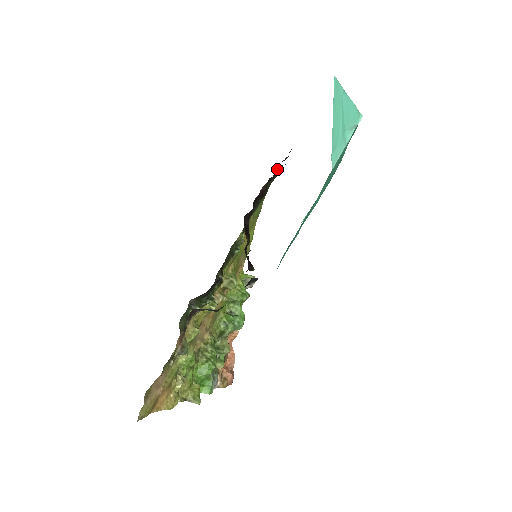
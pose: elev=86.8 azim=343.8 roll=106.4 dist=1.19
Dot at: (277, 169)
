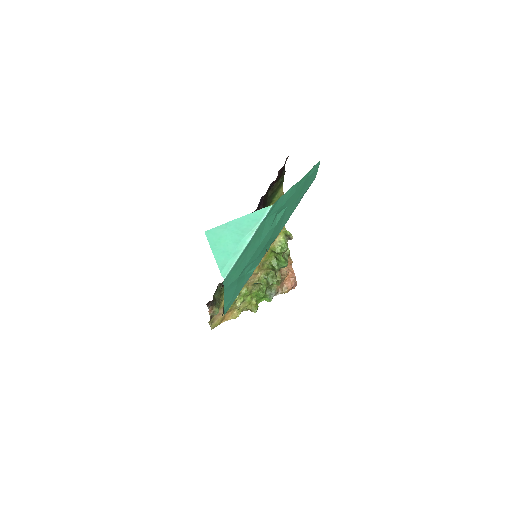
Dot at: (270, 184)
